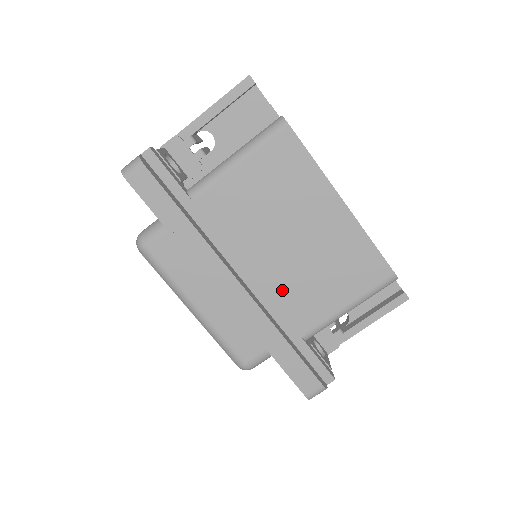
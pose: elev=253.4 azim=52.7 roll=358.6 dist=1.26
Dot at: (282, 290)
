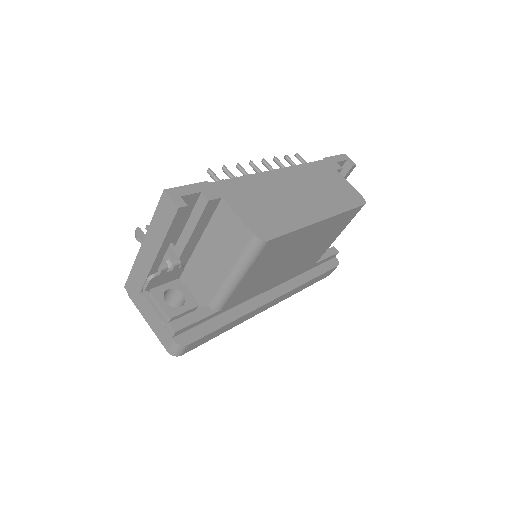
Dot at: (297, 269)
